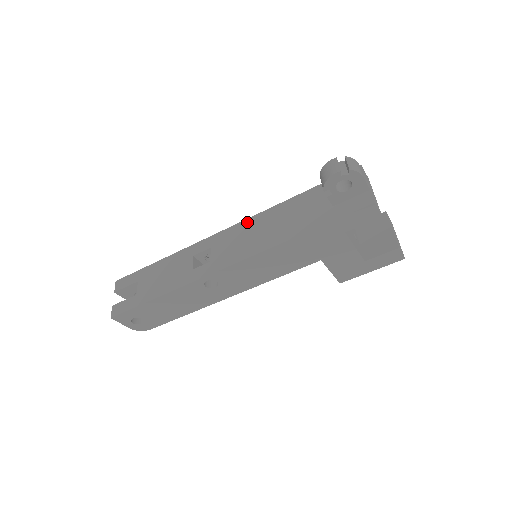
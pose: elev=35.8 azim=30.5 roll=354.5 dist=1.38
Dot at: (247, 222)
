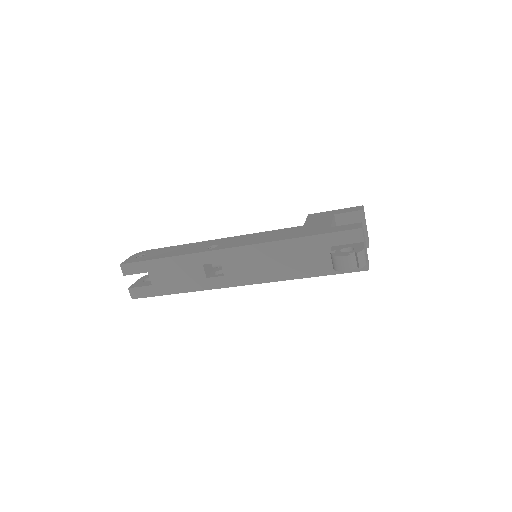
Dot at: (254, 248)
